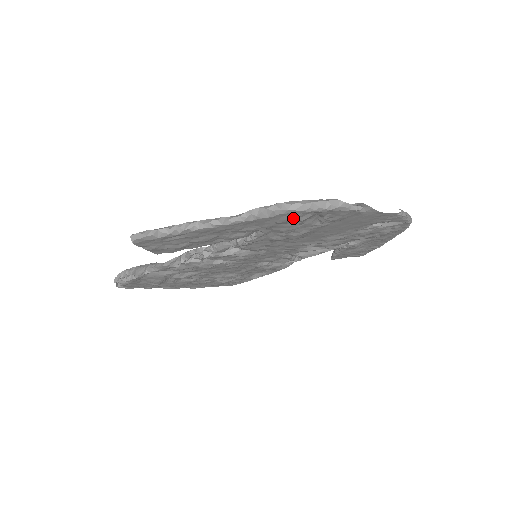
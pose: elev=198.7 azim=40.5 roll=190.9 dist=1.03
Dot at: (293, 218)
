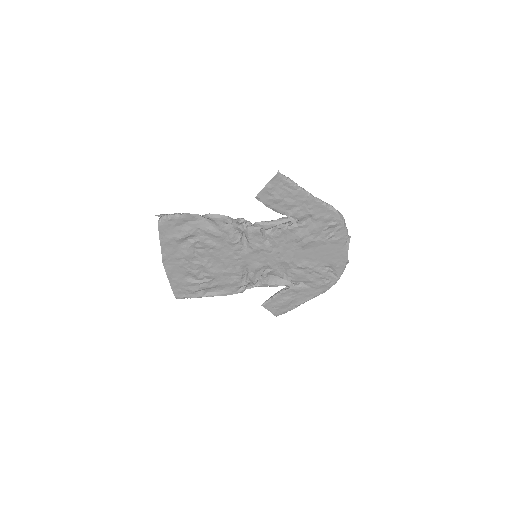
Dot at: (330, 220)
